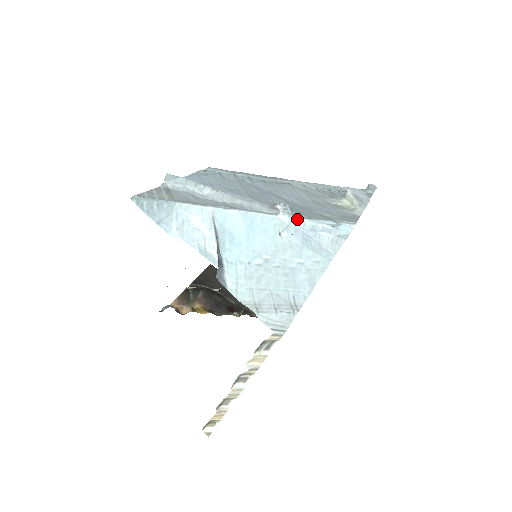
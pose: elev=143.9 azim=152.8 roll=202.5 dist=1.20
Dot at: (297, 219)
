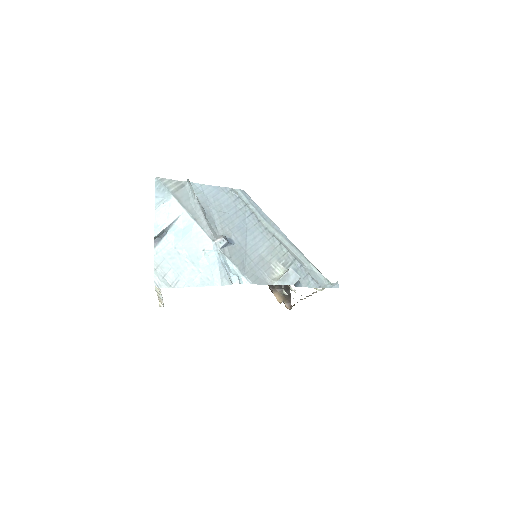
Dot at: (219, 252)
